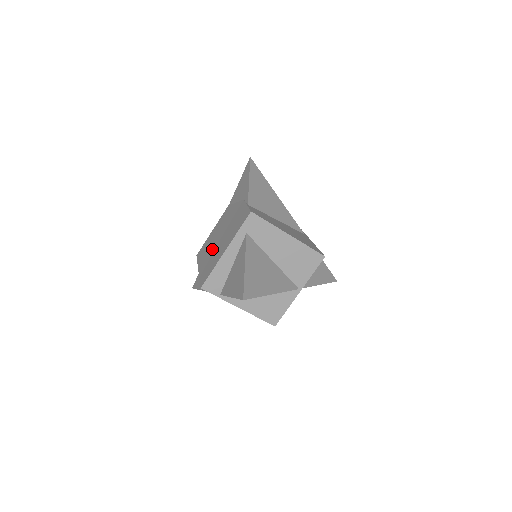
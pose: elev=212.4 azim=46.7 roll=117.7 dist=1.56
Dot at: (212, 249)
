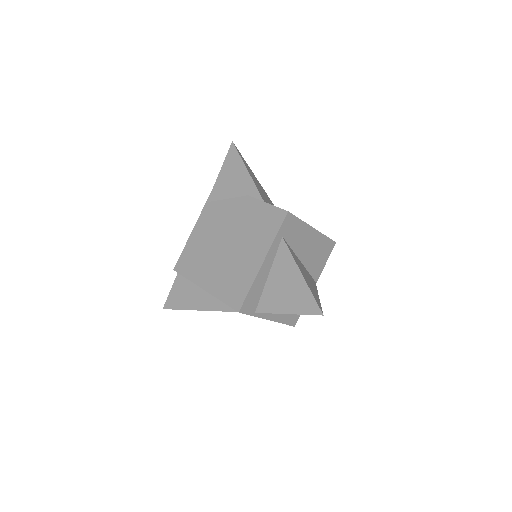
Dot at: (219, 261)
